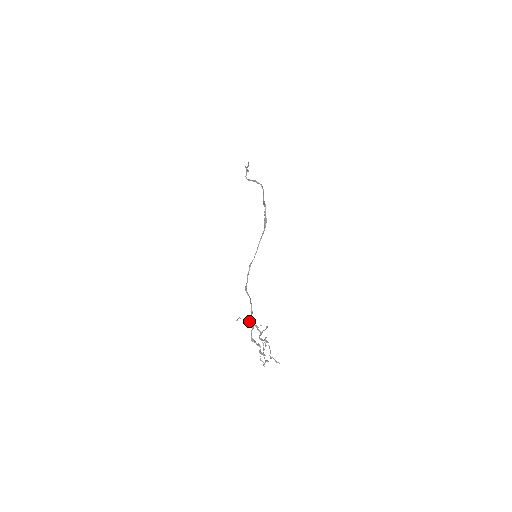
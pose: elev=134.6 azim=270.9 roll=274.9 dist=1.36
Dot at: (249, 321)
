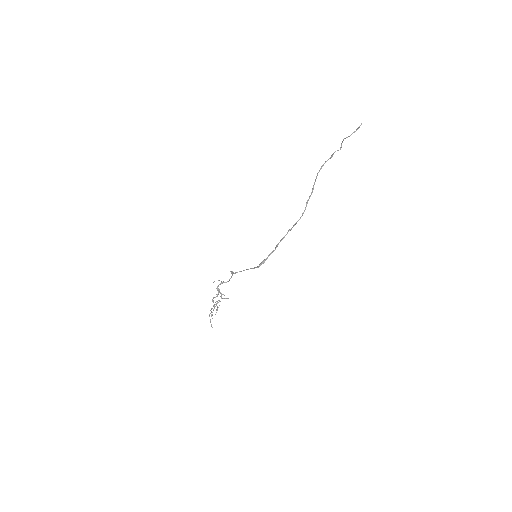
Dot at: (218, 290)
